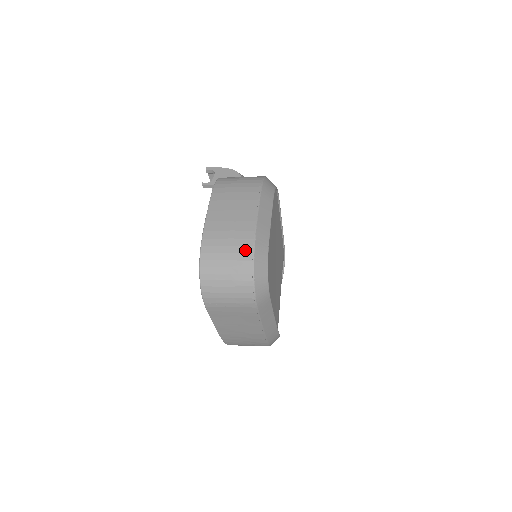
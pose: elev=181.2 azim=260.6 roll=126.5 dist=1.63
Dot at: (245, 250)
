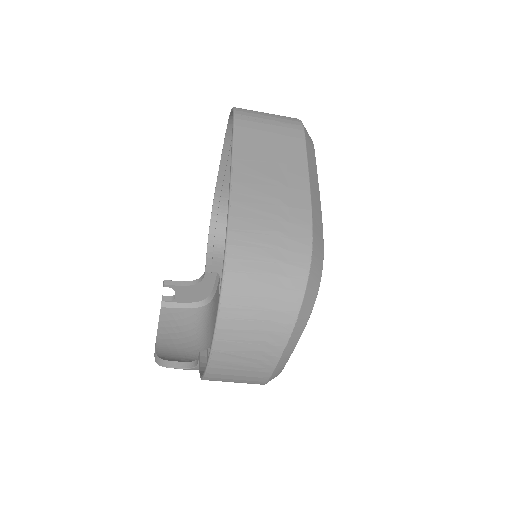
Dot at: occluded
